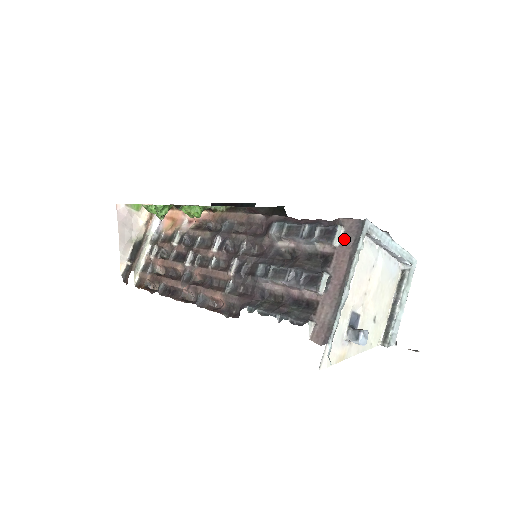
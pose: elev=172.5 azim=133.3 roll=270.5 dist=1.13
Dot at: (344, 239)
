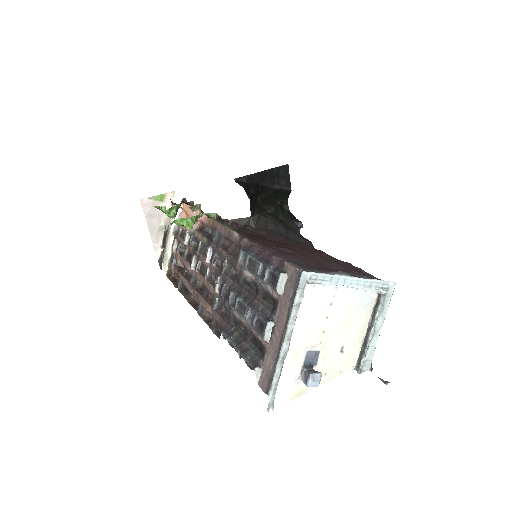
Dot at: (286, 288)
